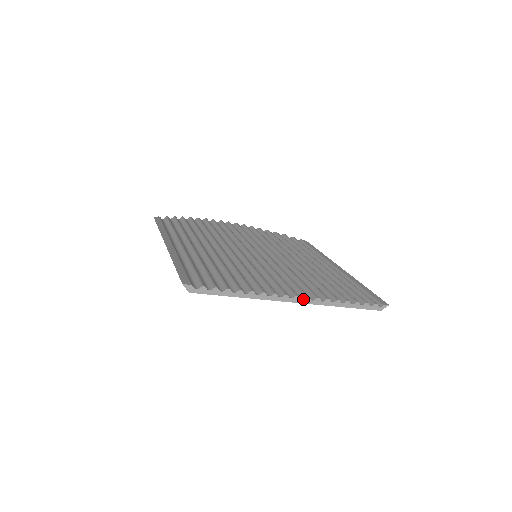
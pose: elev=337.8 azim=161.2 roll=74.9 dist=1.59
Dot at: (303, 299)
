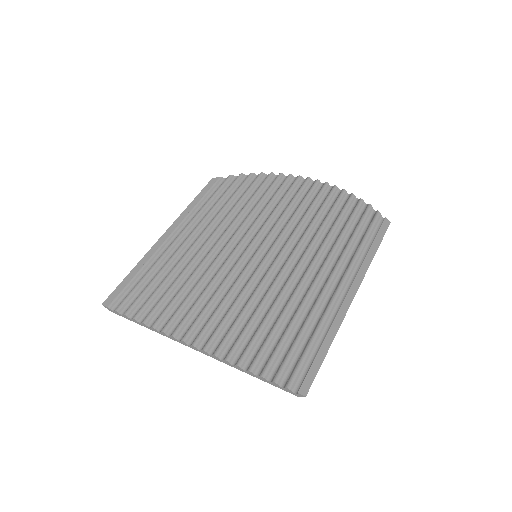
Dot at: (200, 350)
